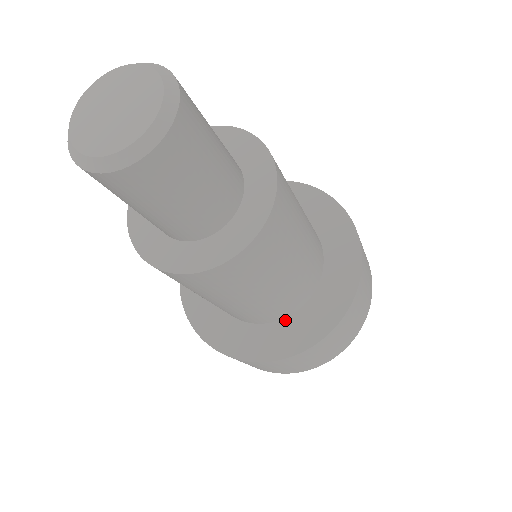
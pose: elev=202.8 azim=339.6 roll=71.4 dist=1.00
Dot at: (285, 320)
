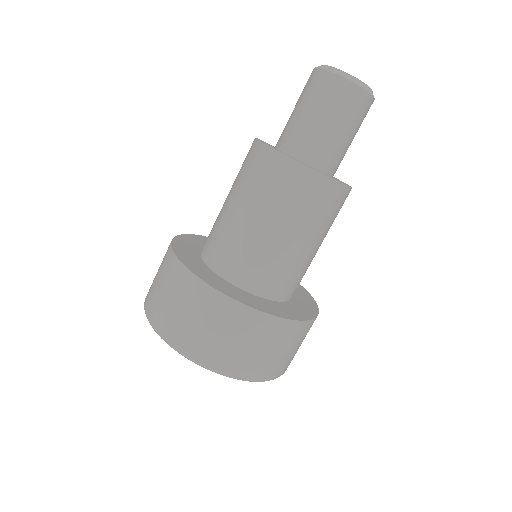
Dot at: (286, 302)
